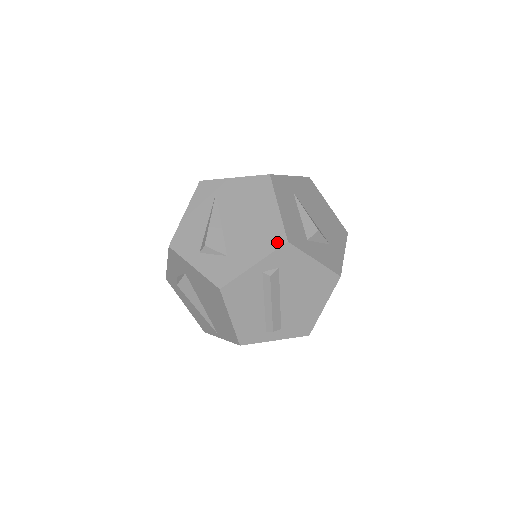
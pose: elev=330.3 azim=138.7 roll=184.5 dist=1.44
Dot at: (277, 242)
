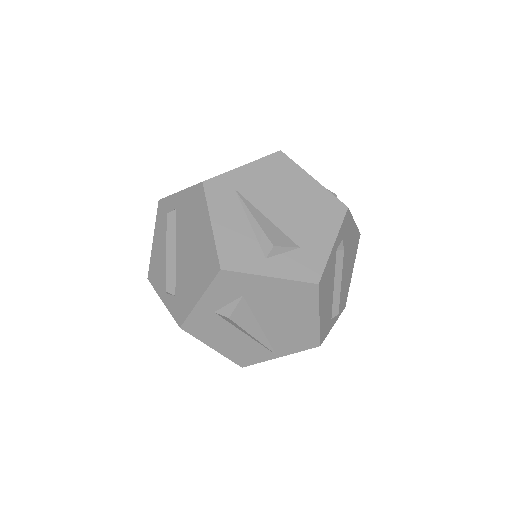
Dot at: (339, 212)
